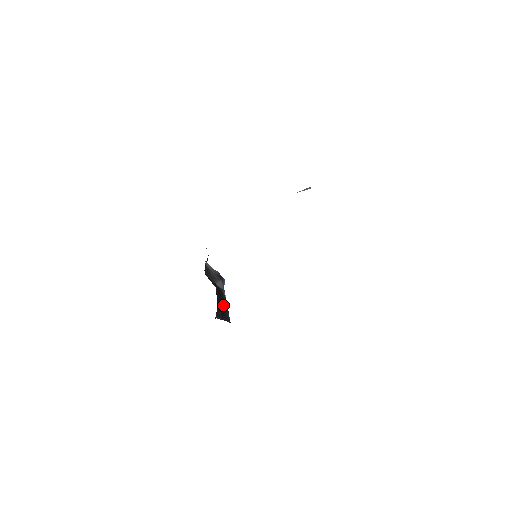
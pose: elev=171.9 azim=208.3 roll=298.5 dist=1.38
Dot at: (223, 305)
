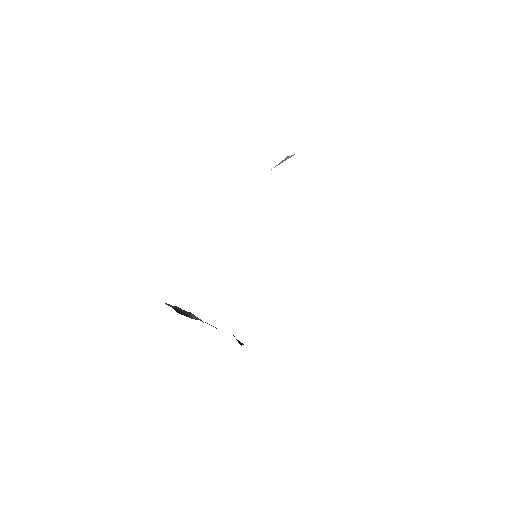
Dot at: occluded
